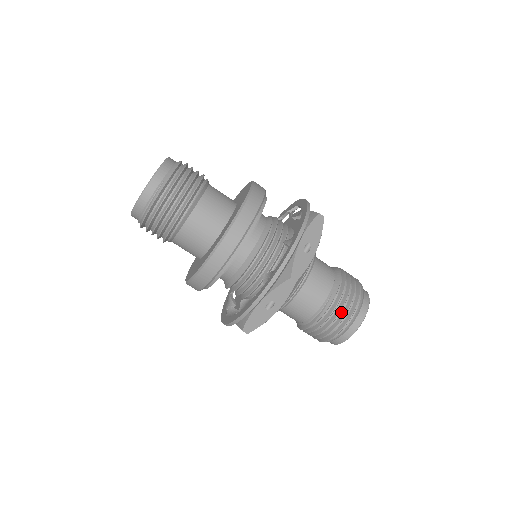
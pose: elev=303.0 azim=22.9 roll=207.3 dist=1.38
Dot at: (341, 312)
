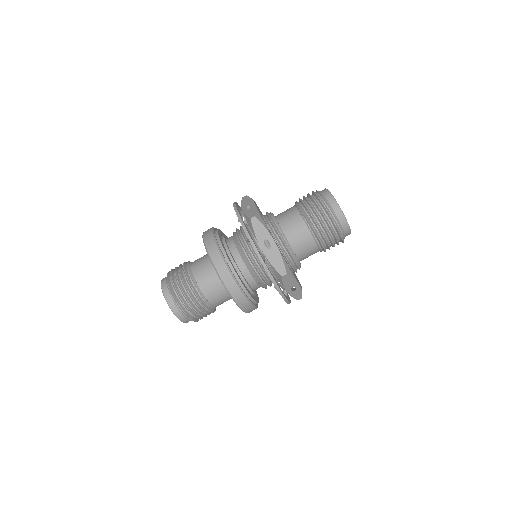
Dot at: (315, 207)
